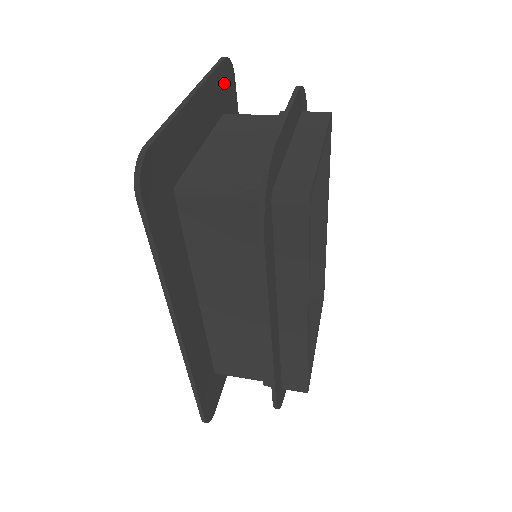
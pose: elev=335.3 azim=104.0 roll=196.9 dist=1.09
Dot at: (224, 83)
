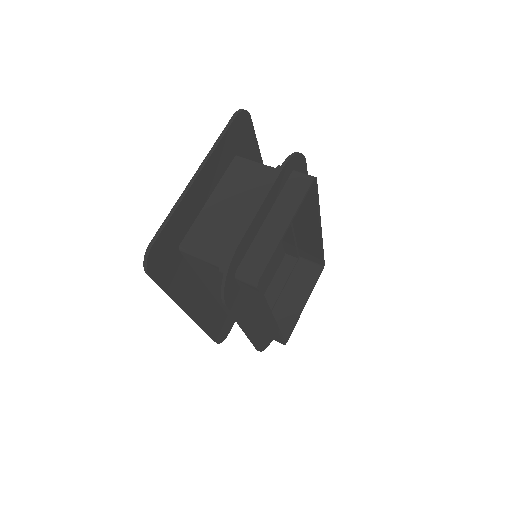
Dot at: (235, 134)
